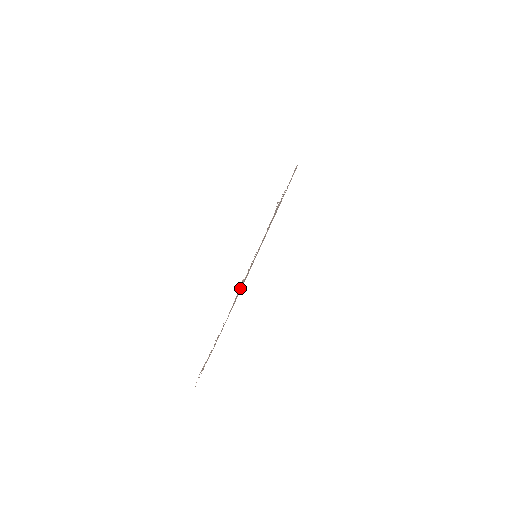
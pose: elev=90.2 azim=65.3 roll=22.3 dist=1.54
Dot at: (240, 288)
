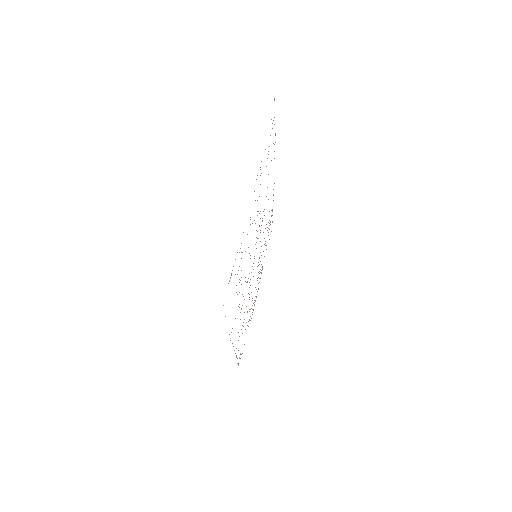
Dot at: occluded
